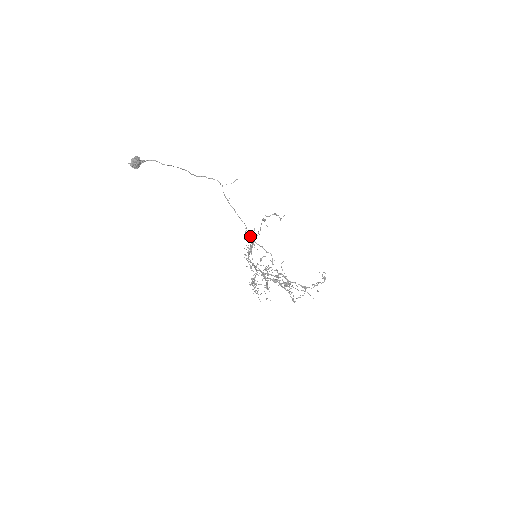
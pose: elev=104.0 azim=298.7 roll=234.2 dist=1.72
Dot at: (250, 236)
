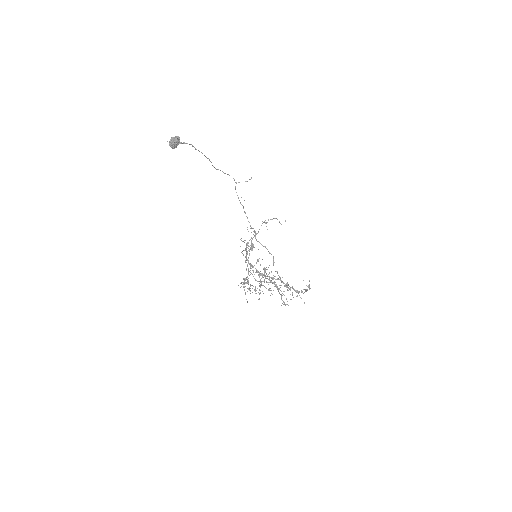
Dot at: (255, 236)
